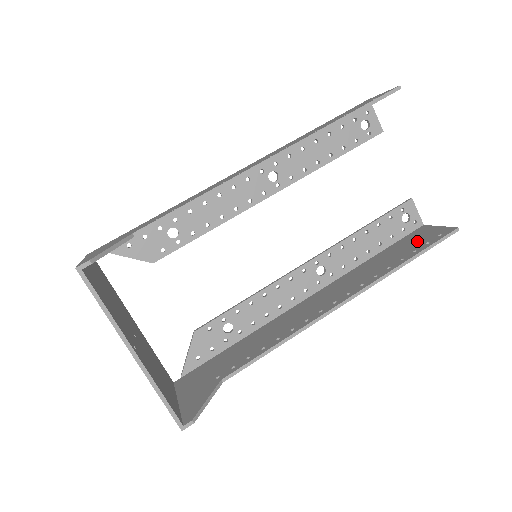
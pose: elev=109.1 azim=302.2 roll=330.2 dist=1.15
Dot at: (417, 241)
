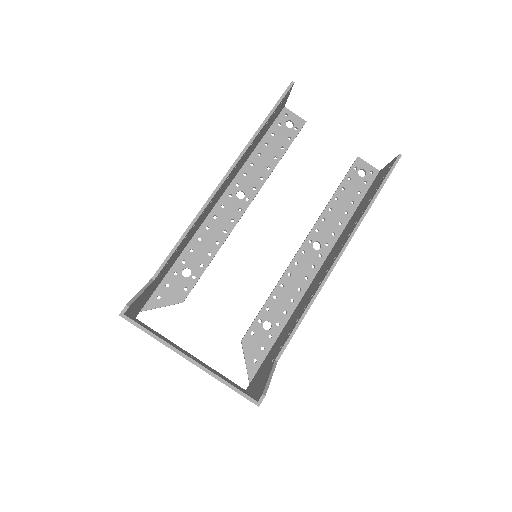
Dot at: (377, 183)
